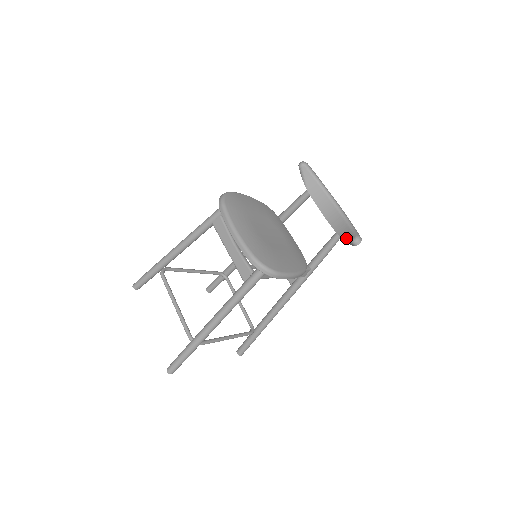
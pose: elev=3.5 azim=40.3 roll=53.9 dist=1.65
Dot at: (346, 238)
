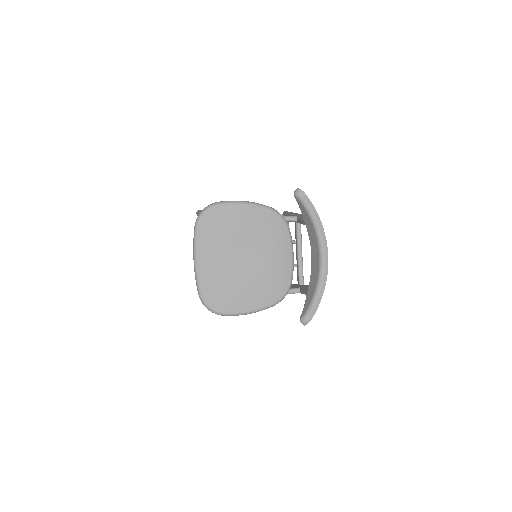
Dot at: occluded
